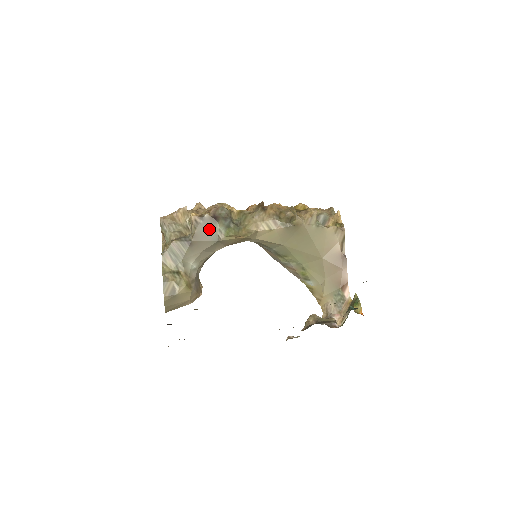
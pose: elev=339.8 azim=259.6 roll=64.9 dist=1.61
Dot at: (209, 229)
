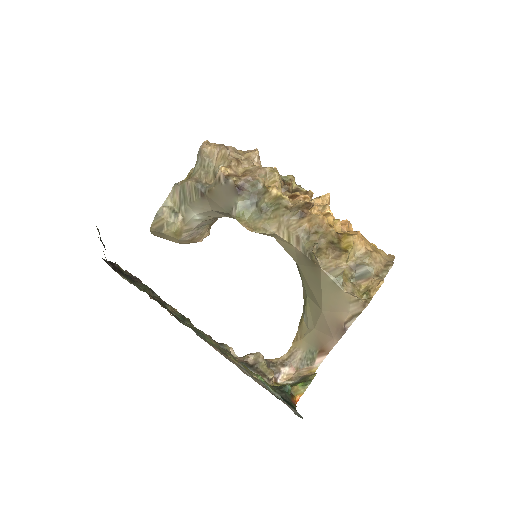
Dot at: (227, 196)
